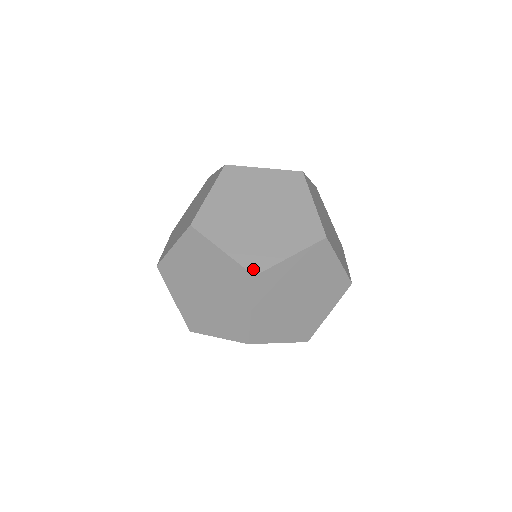
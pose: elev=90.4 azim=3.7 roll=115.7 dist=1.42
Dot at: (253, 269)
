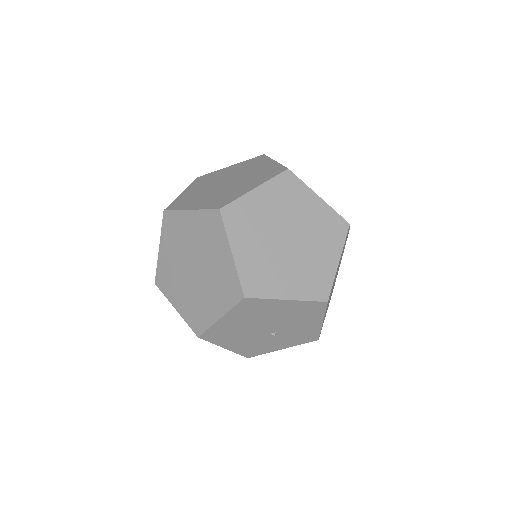
Dot at: (345, 220)
